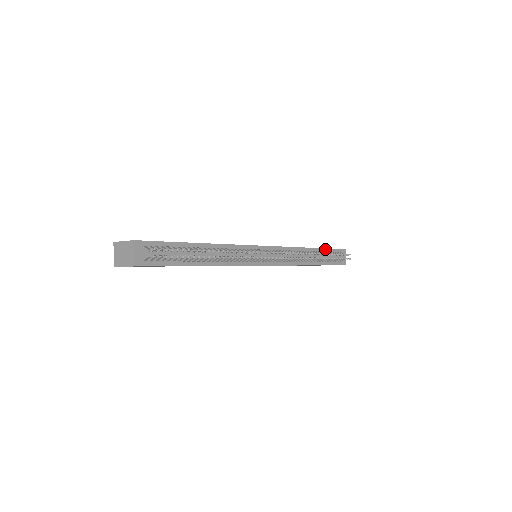
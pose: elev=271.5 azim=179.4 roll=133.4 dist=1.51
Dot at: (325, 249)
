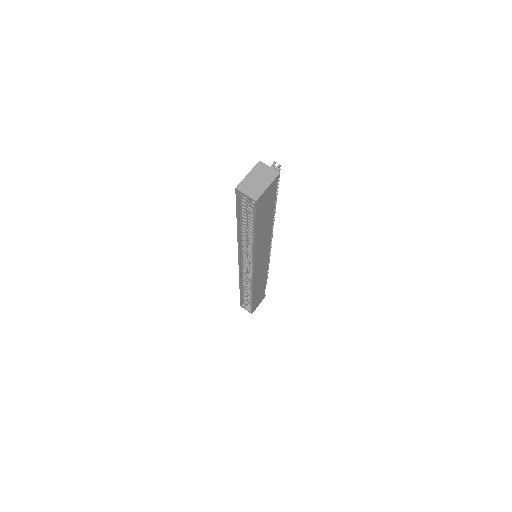
Dot at: occluded
